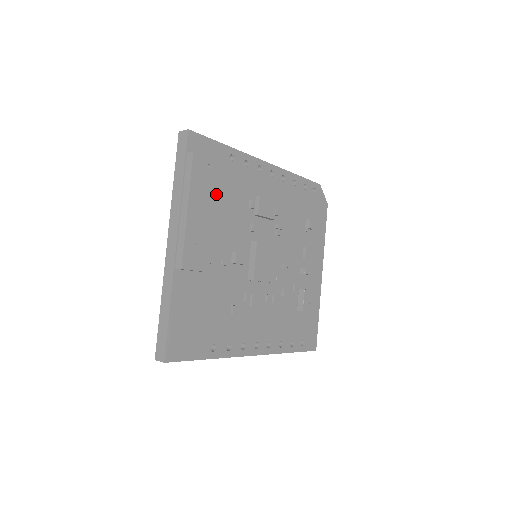
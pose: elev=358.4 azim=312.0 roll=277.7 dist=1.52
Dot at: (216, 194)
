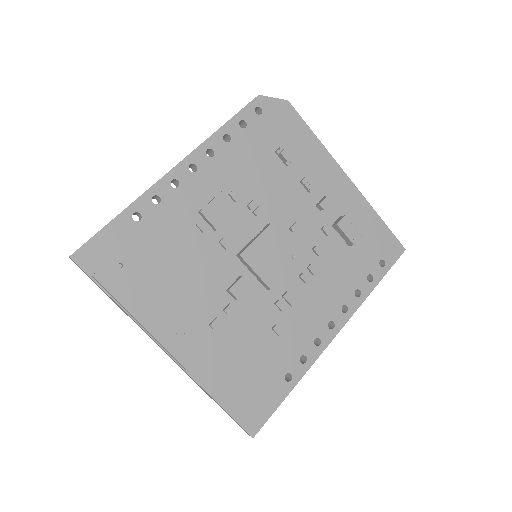
Dot at: (157, 268)
